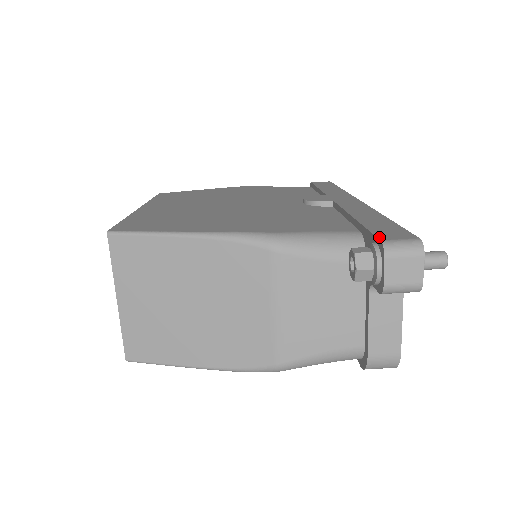
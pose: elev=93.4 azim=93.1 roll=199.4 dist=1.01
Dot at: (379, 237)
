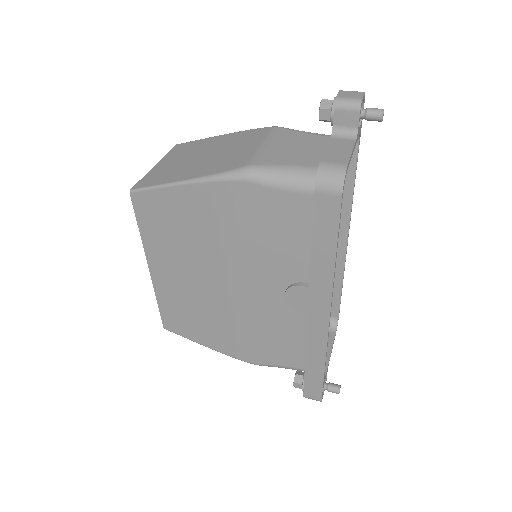
Dot at: occluded
